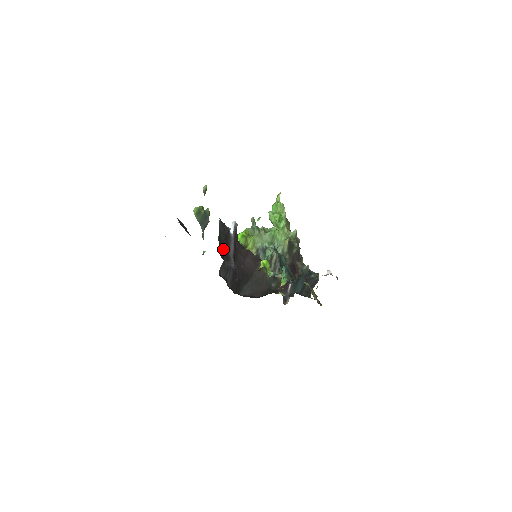
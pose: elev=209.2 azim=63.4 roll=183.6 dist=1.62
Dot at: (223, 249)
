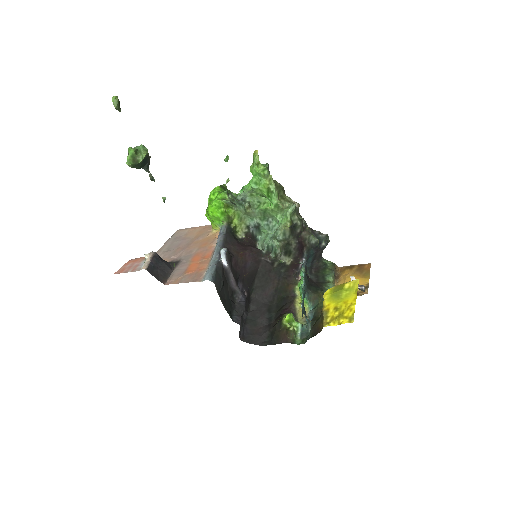
Dot at: (226, 295)
